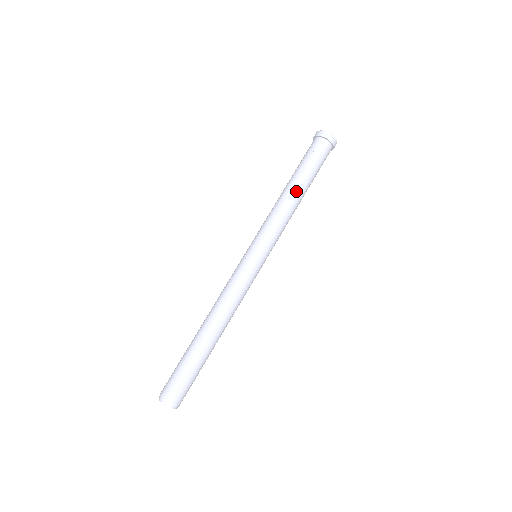
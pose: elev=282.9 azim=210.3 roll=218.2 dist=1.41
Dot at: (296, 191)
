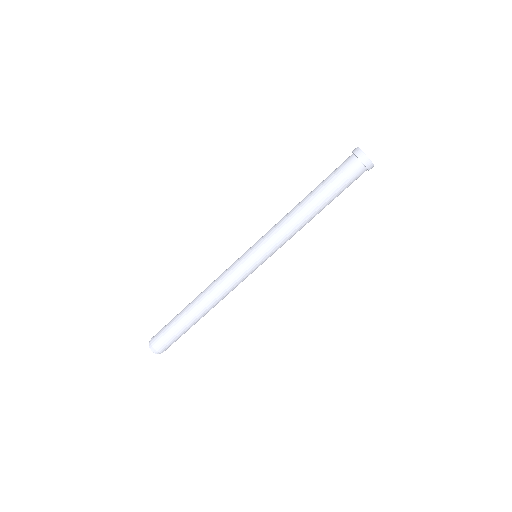
Dot at: occluded
